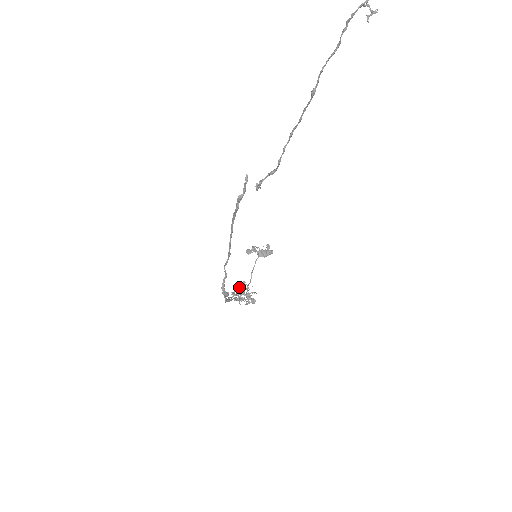
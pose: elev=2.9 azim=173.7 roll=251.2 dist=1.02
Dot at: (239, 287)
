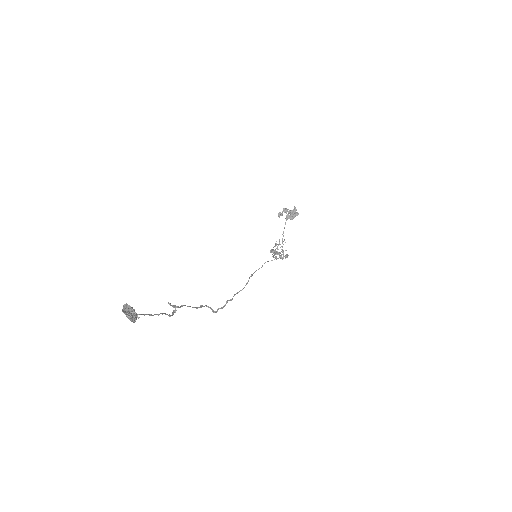
Dot at: (276, 244)
